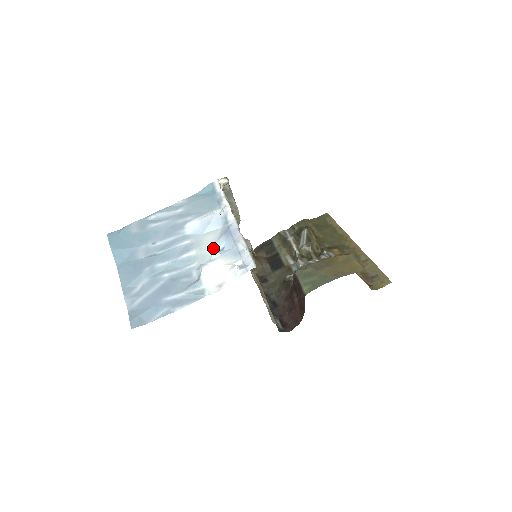
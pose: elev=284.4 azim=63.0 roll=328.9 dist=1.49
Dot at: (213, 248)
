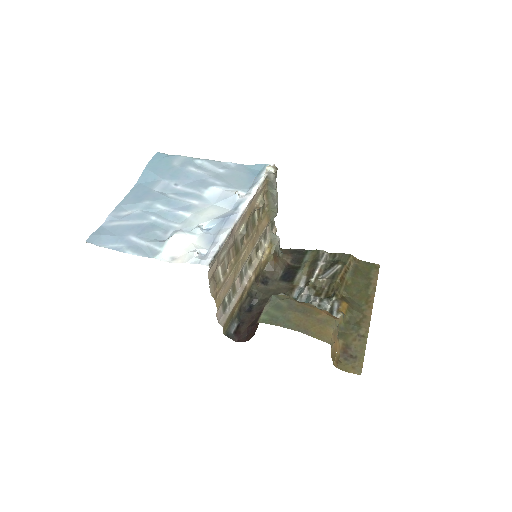
Dot at: (202, 223)
